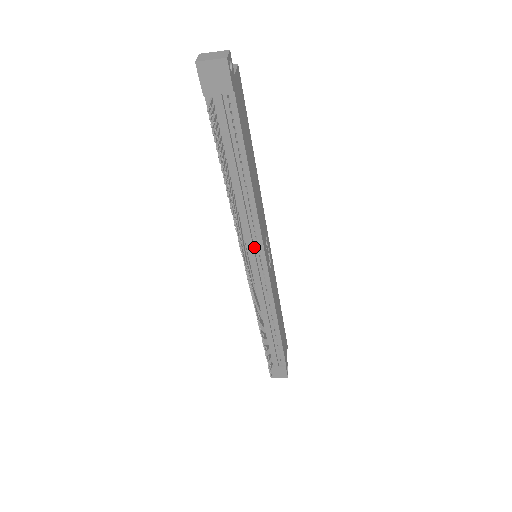
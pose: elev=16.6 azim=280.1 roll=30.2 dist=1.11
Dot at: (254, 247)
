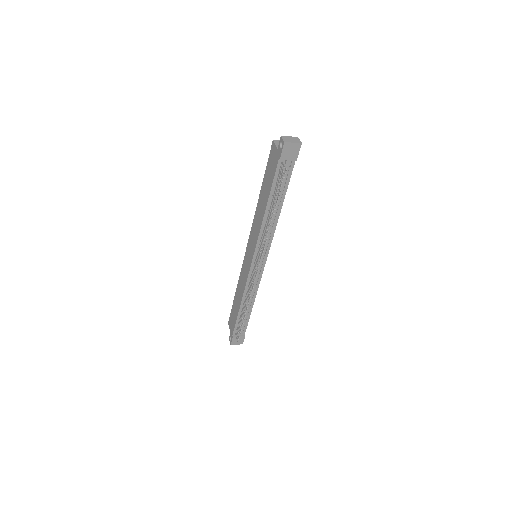
Dot at: occluded
